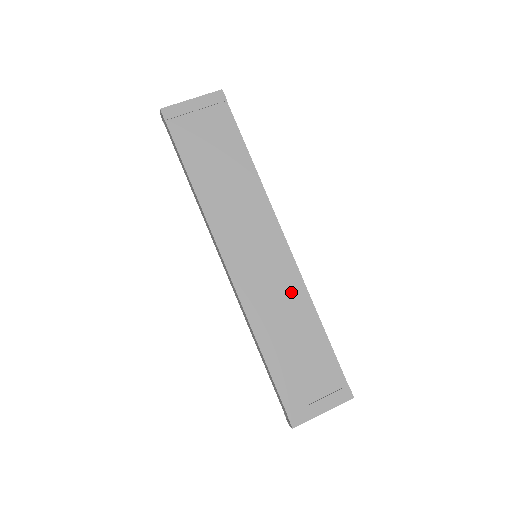
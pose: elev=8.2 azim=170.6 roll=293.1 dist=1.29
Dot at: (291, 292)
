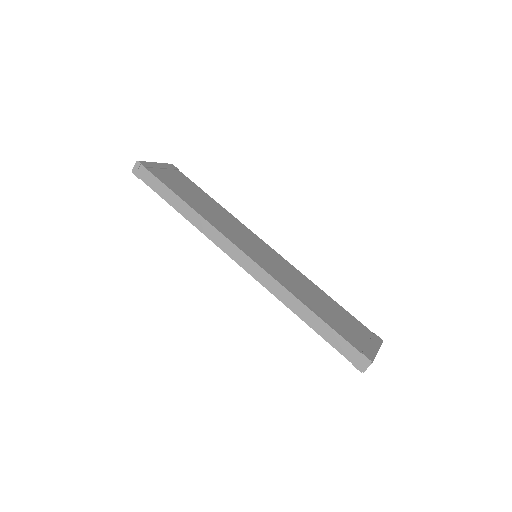
Dot at: (296, 275)
